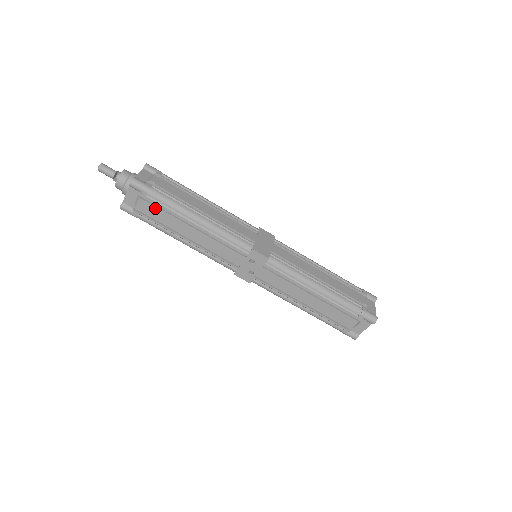
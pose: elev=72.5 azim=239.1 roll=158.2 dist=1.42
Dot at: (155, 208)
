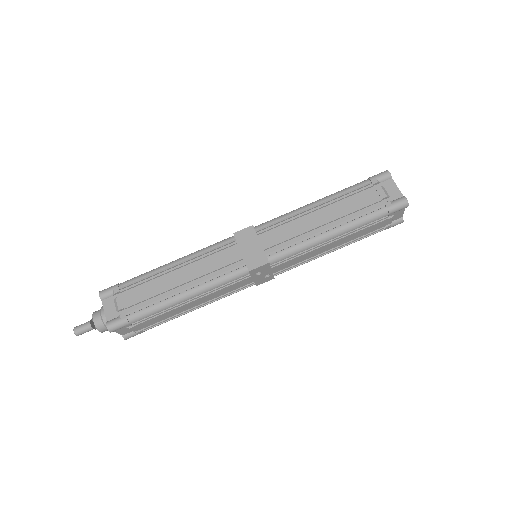
Dot at: (147, 321)
